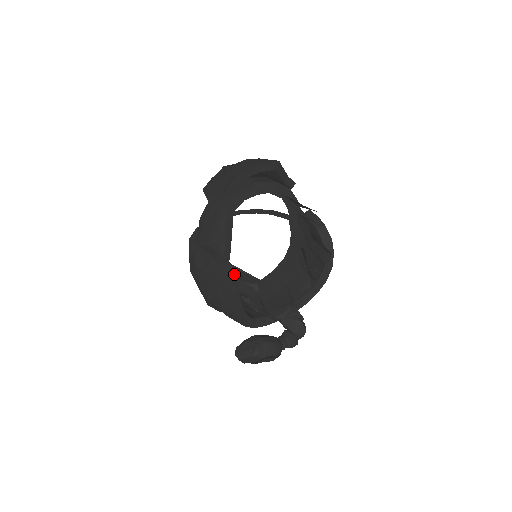
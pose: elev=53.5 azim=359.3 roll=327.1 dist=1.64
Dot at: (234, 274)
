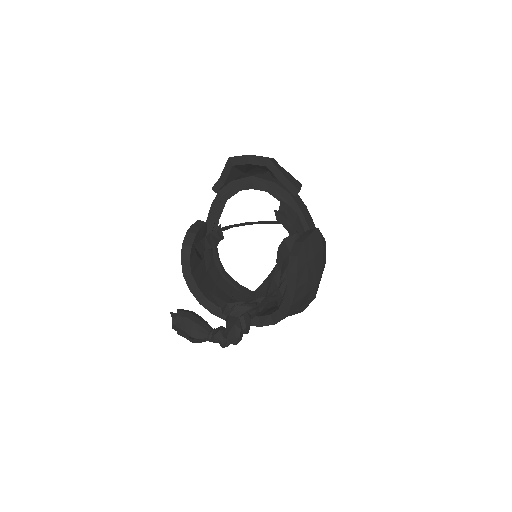
Dot at: (191, 244)
